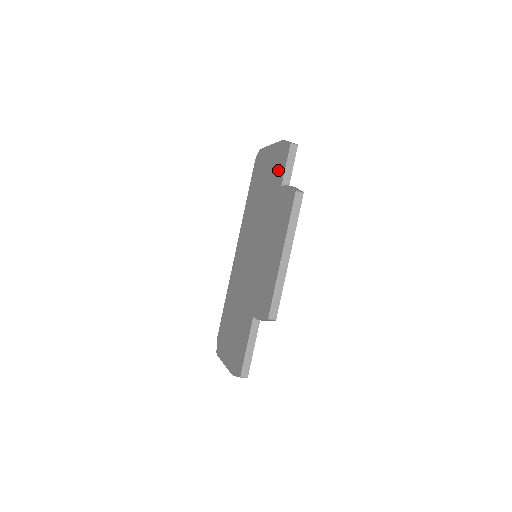
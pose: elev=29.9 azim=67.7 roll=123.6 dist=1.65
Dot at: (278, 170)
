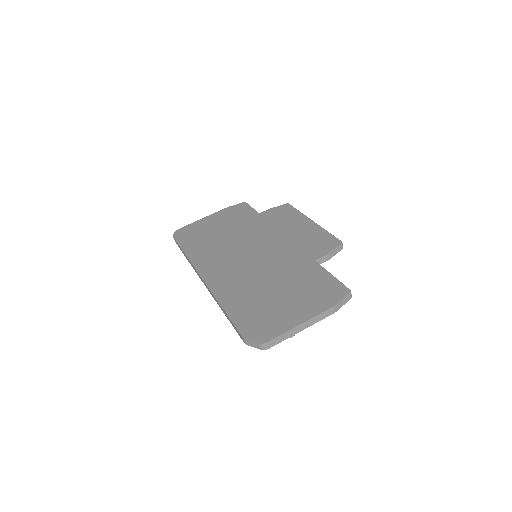
Dot at: (241, 214)
